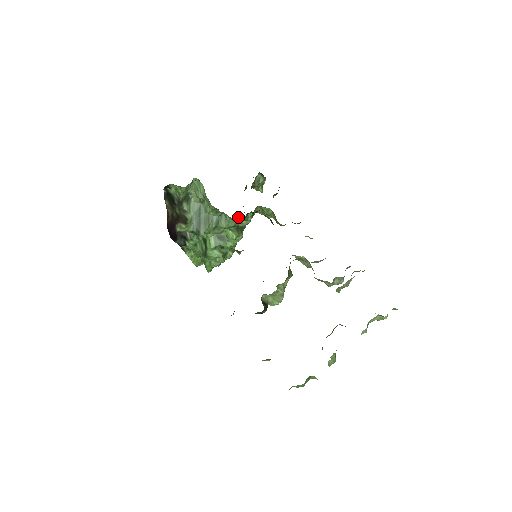
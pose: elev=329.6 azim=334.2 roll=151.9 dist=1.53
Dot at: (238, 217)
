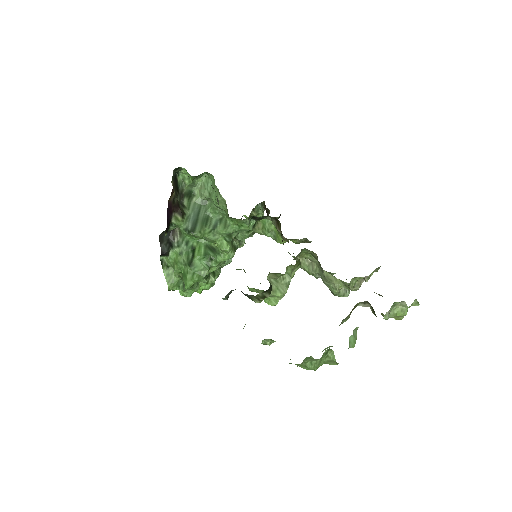
Dot at: occluded
